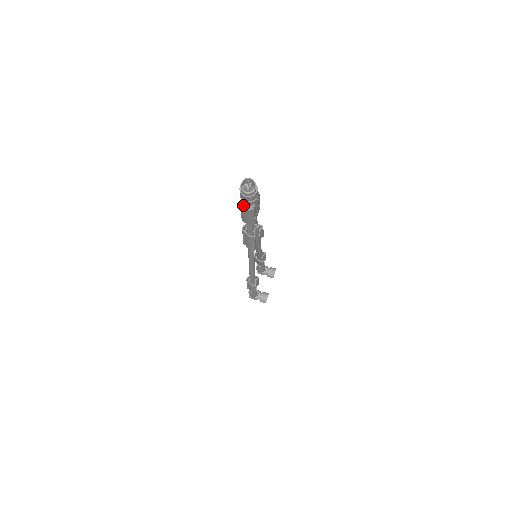
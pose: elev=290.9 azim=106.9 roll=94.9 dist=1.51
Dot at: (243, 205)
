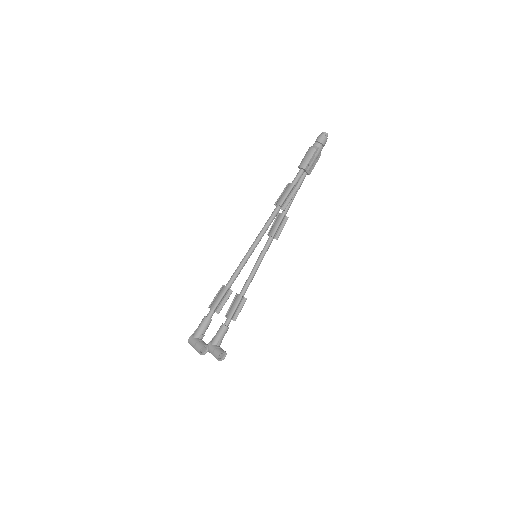
Dot at: (312, 146)
